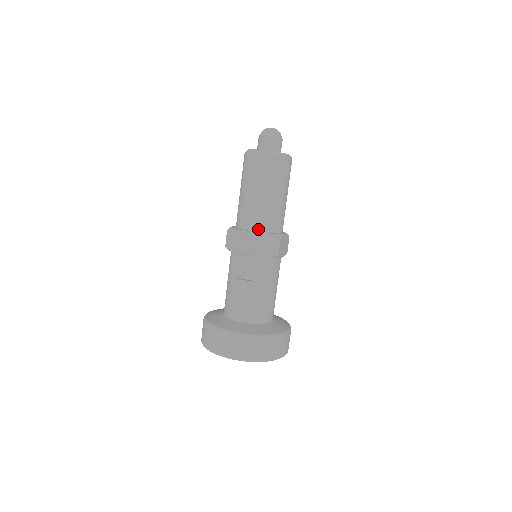
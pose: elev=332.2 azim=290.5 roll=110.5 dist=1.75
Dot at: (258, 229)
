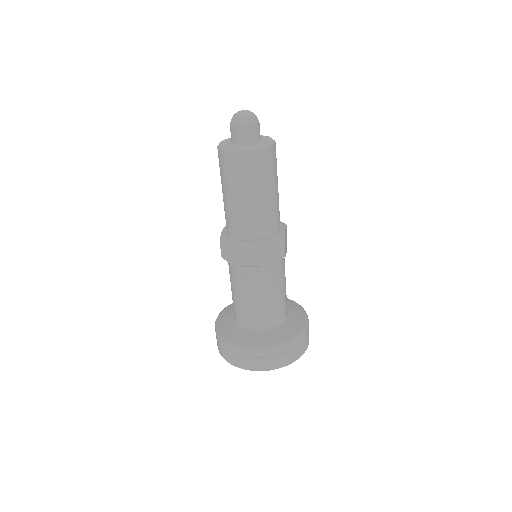
Dot at: (232, 234)
